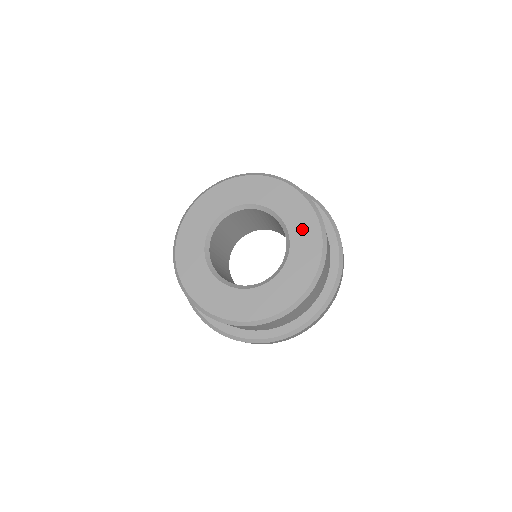
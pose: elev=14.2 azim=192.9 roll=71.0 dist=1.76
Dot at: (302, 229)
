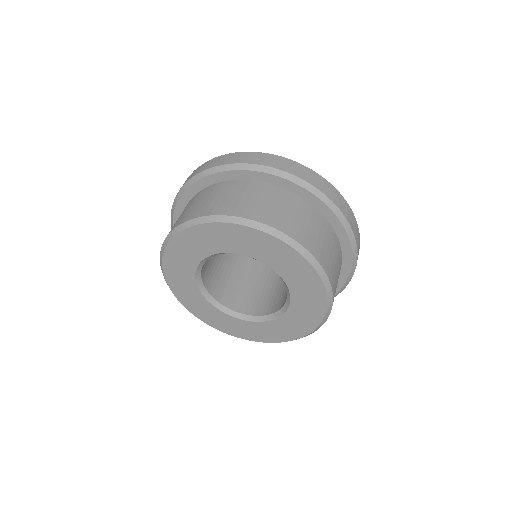
Dot at: (285, 264)
